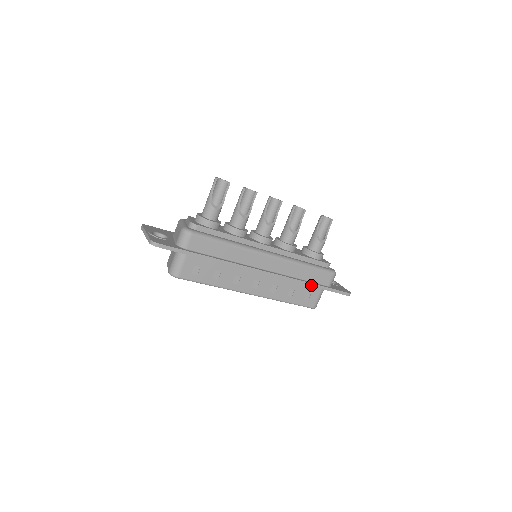
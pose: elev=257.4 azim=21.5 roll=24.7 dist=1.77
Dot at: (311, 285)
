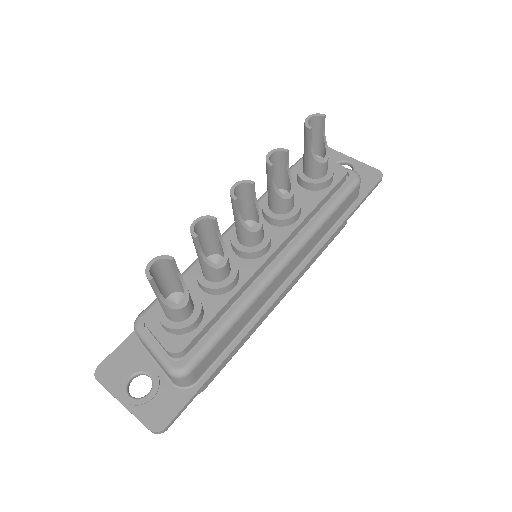
Dot at: (342, 225)
